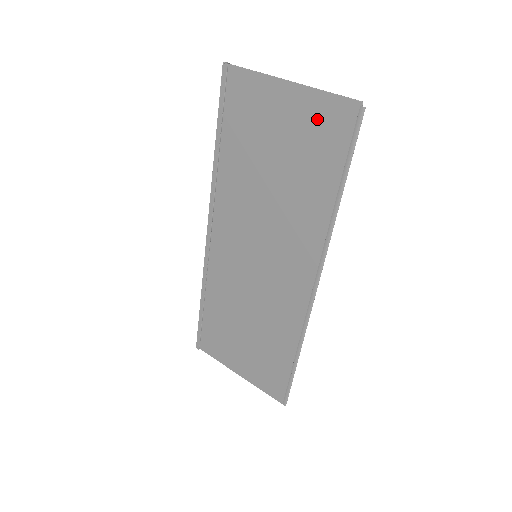
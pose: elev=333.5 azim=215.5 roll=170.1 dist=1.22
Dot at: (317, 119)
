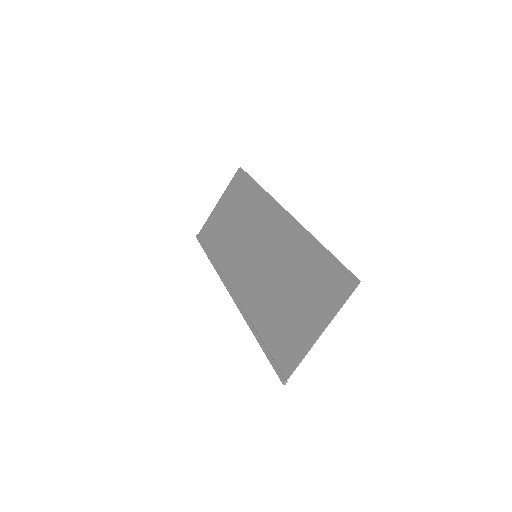
Dot at: (232, 191)
